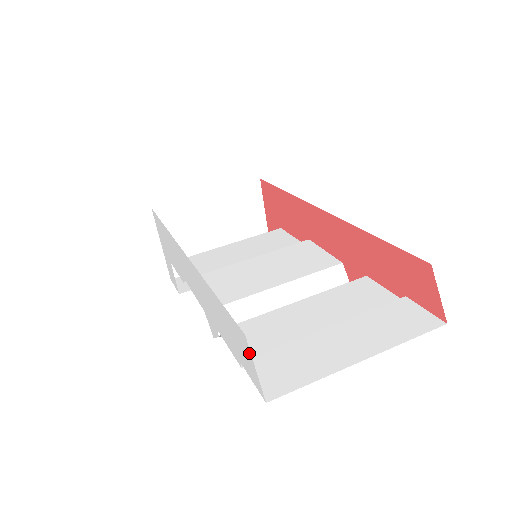
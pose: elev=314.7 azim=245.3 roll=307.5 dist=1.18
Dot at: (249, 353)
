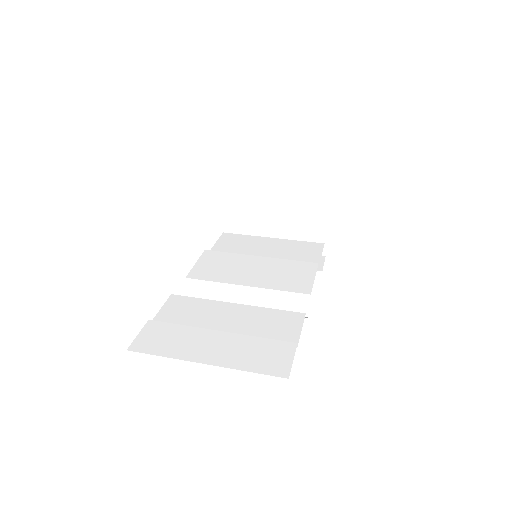
Dot at: occluded
